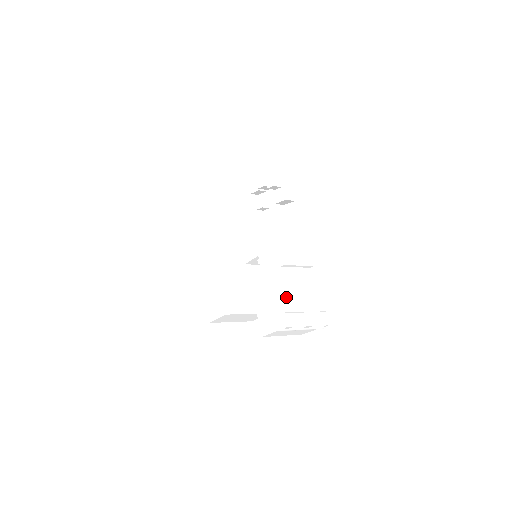
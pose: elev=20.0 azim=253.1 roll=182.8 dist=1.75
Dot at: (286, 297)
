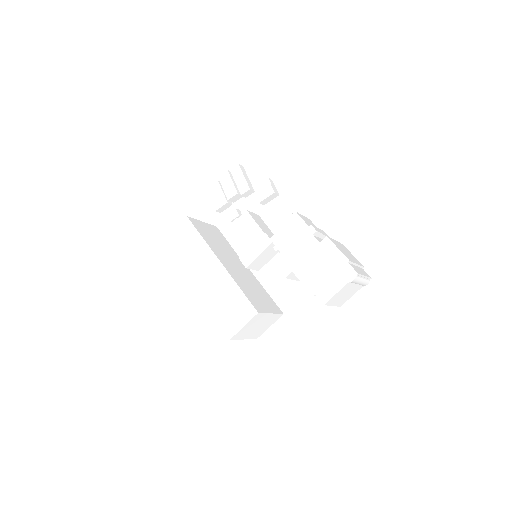
Dot at: (341, 250)
